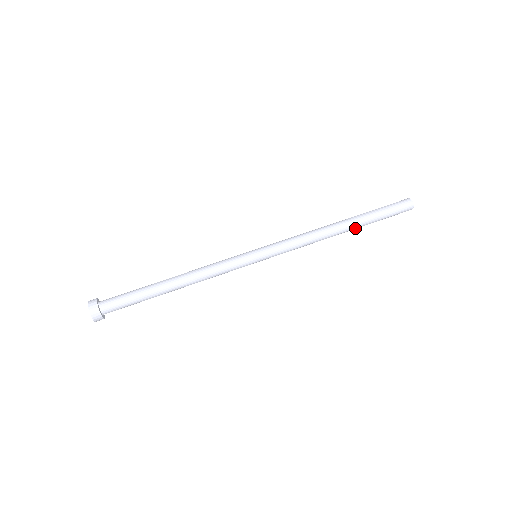
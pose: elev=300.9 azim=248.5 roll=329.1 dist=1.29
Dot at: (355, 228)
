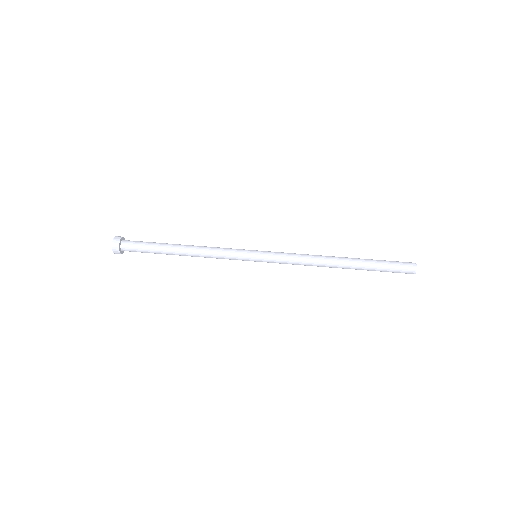
Dot at: (352, 268)
